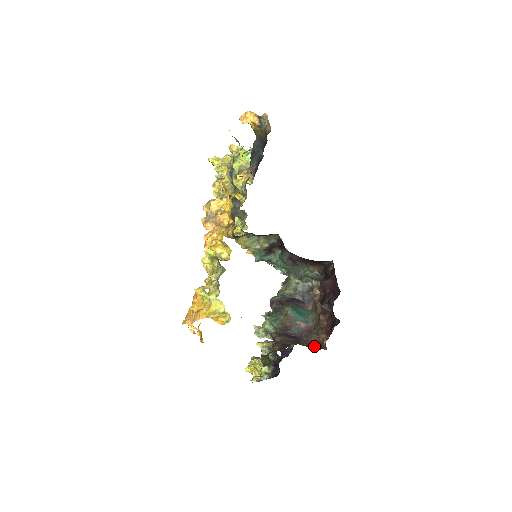
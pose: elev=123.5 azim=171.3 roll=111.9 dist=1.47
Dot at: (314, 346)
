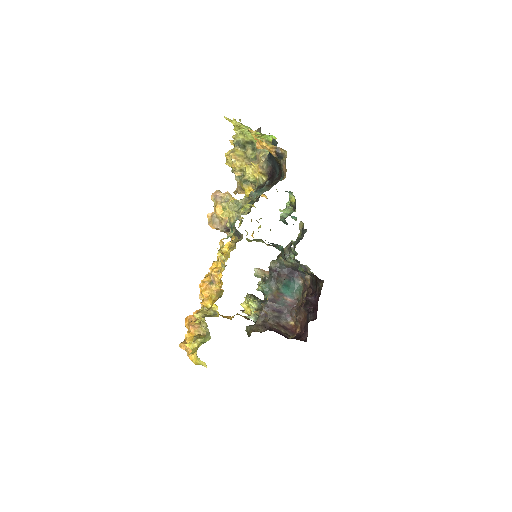
Dot at: (290, 325)
